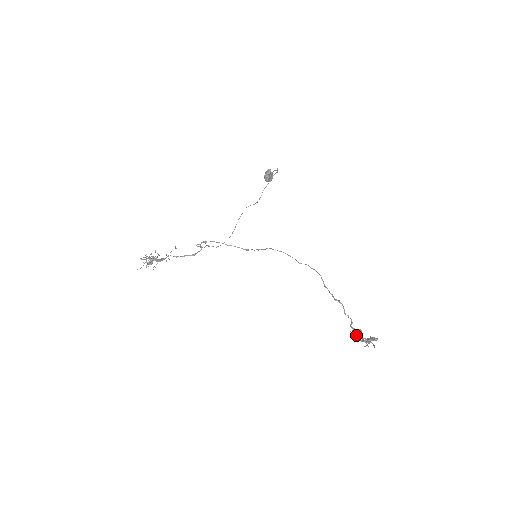
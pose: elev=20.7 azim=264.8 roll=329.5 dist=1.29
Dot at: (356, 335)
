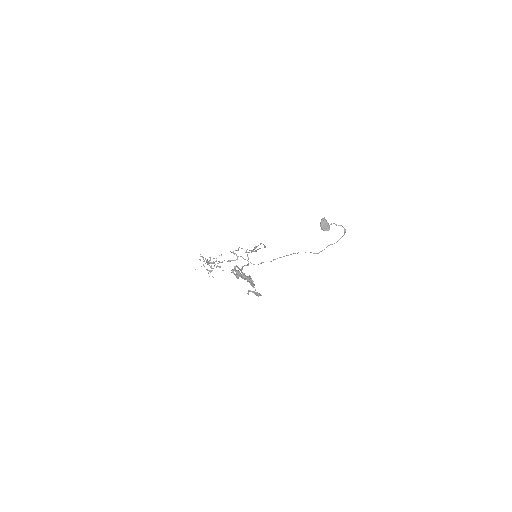
Dot at: (242, 278)
